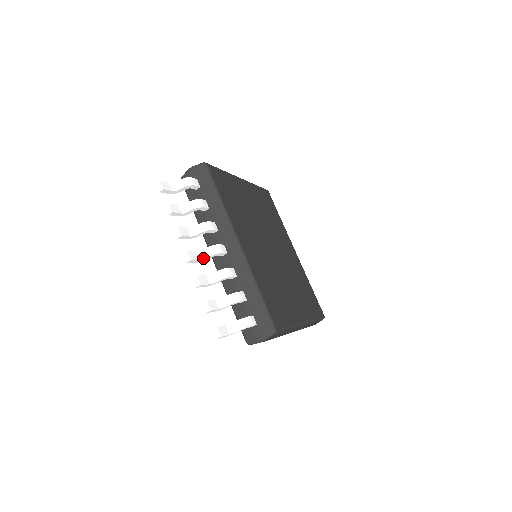
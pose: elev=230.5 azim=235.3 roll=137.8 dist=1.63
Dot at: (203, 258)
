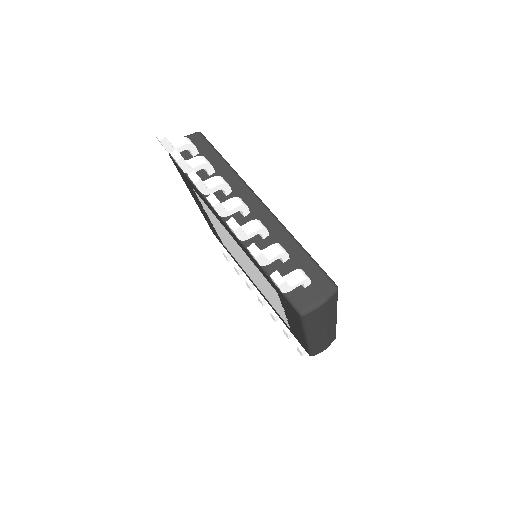
Dot at: (227, 210)
